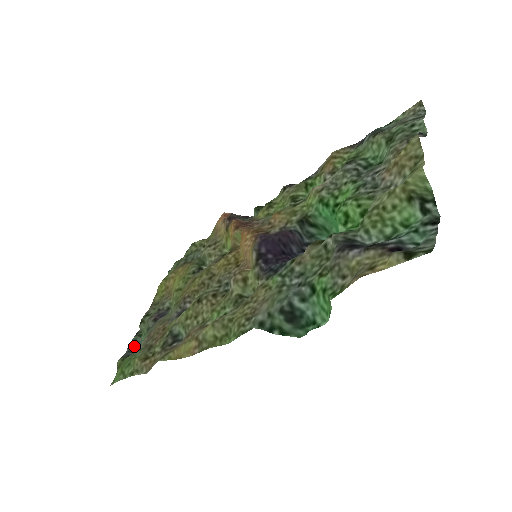
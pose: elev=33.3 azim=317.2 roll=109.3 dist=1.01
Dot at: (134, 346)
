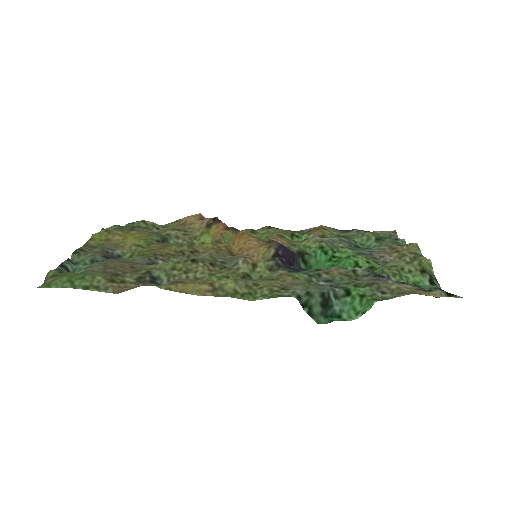
Dot at: (66, 268)
